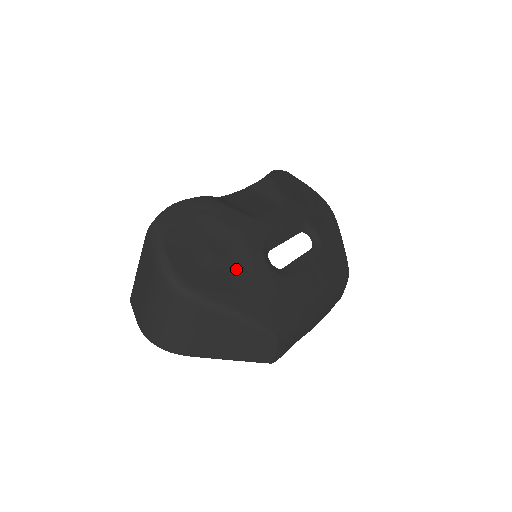
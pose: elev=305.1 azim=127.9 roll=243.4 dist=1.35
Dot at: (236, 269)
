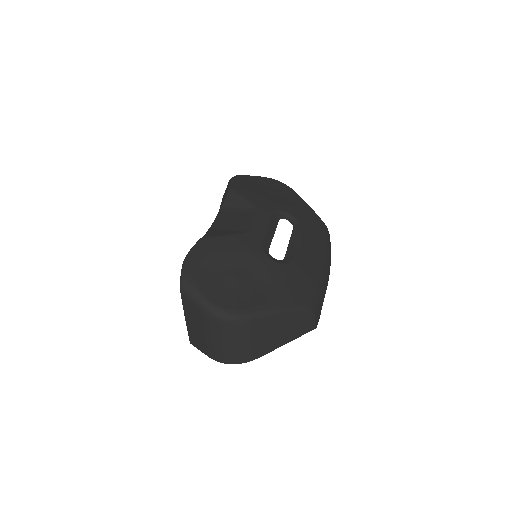
Dot at: (257, 280)
